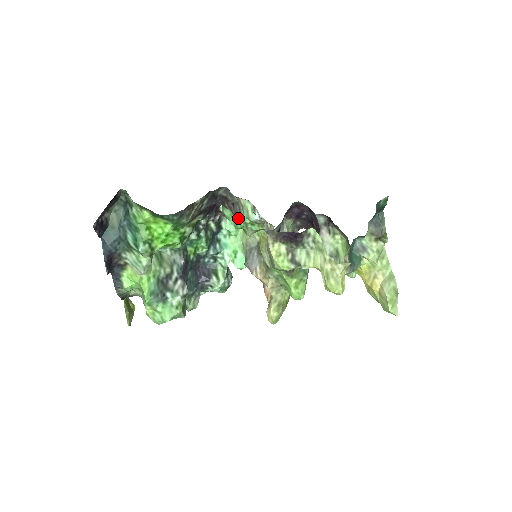
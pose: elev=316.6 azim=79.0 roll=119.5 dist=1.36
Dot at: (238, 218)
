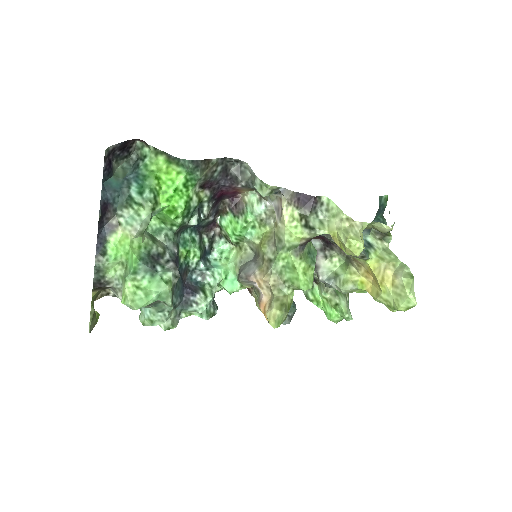
Dot at: (239, 218)
